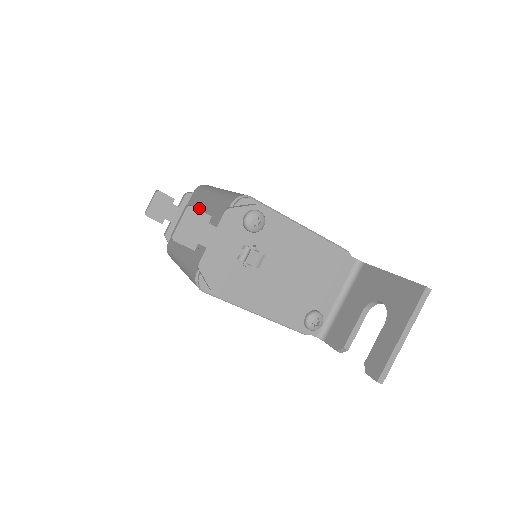
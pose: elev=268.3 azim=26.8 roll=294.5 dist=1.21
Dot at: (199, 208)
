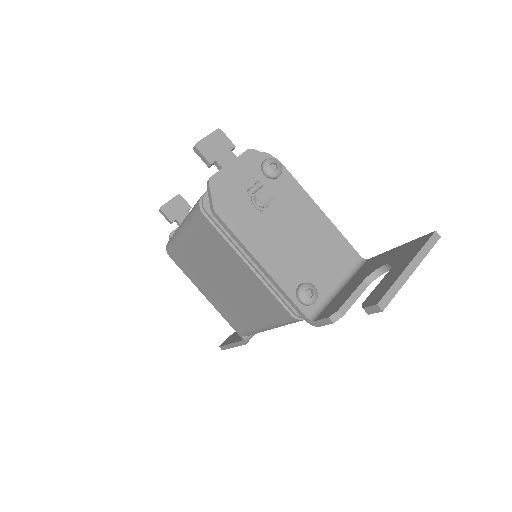
Dot at: occluded
